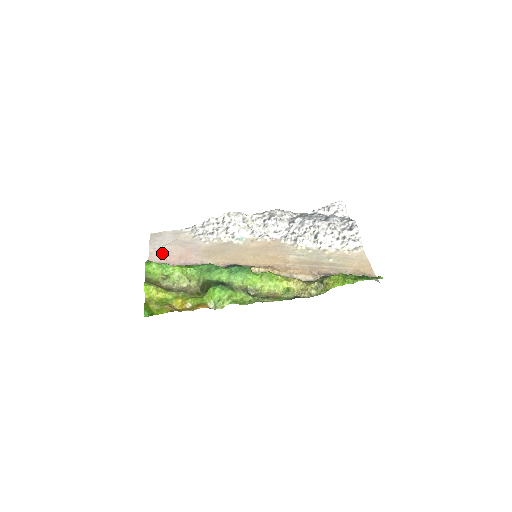
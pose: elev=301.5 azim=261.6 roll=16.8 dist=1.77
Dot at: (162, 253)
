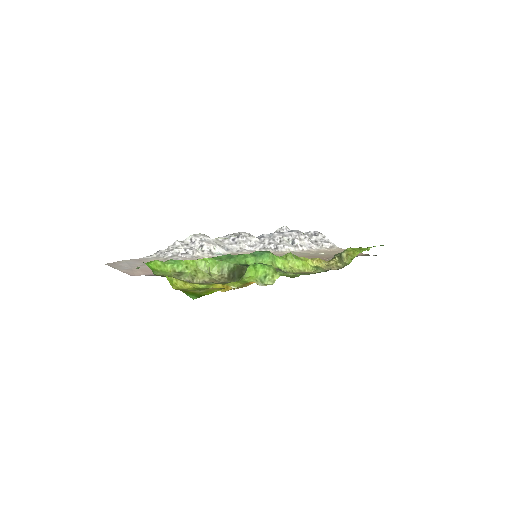
Dot at: (142, 270)
